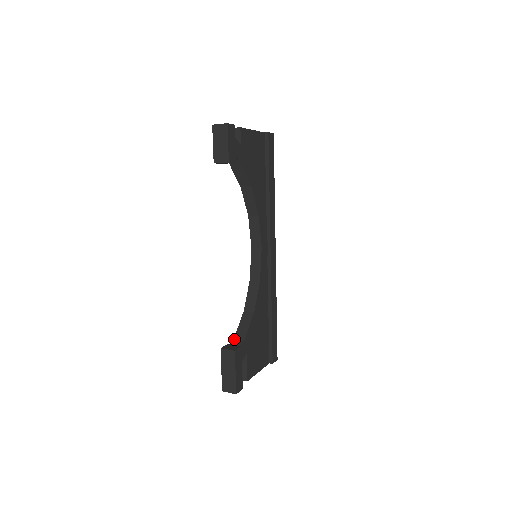
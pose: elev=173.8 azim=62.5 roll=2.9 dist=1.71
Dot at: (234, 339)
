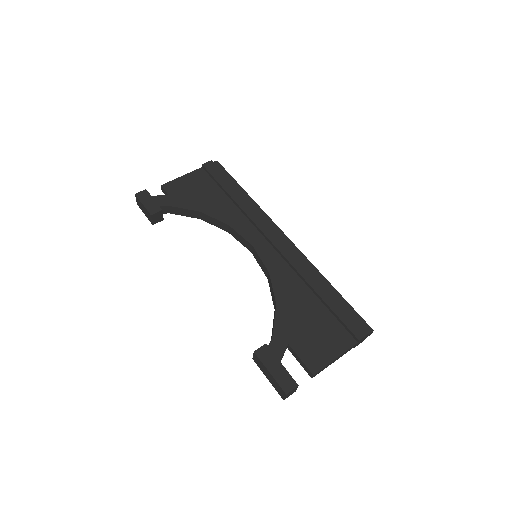
Dot at: occluded
